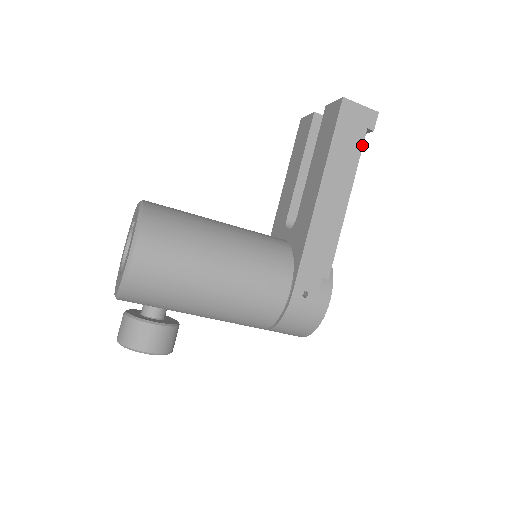
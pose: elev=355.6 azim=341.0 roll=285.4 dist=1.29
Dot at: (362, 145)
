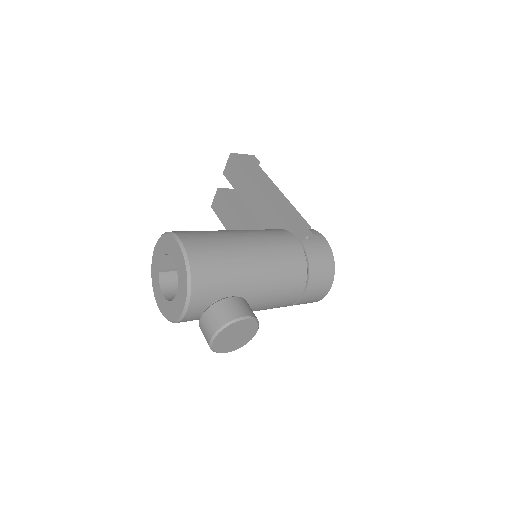
Dot at: (261, 168)
